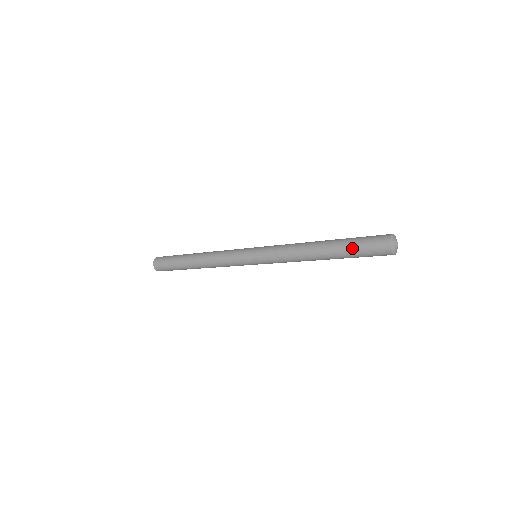
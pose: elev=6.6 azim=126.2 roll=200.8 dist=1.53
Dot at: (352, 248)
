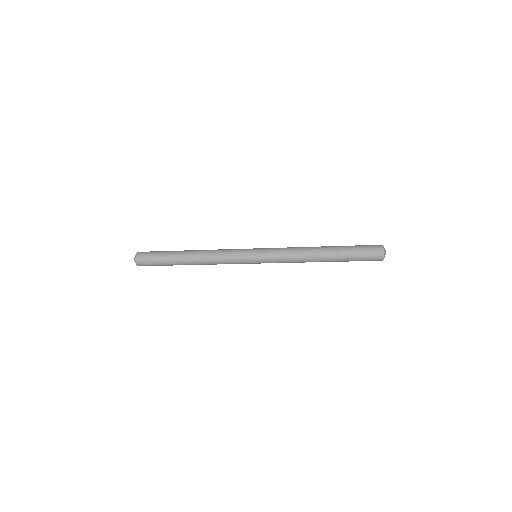
Dot at: (352, 255)
